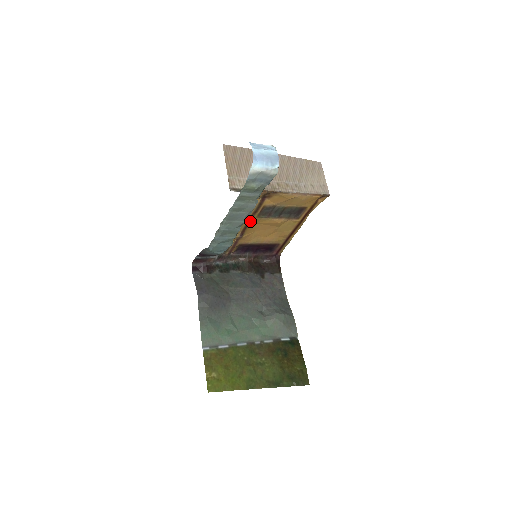
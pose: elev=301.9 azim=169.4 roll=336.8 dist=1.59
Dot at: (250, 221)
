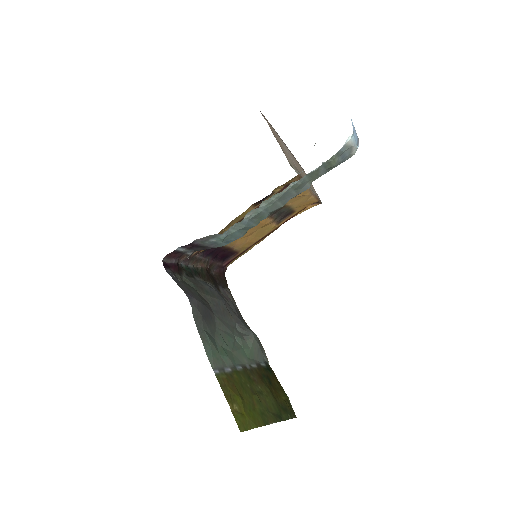
Dot at: occluded
